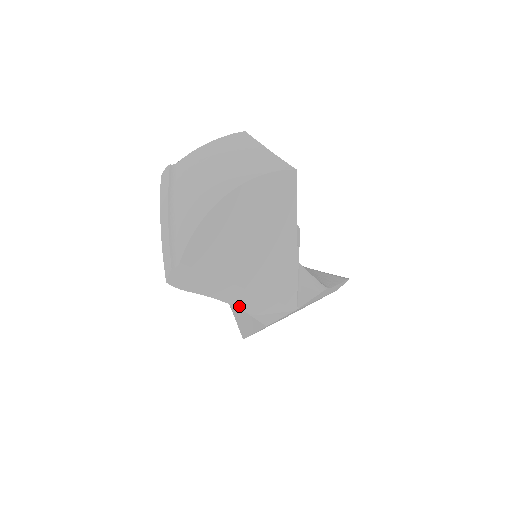
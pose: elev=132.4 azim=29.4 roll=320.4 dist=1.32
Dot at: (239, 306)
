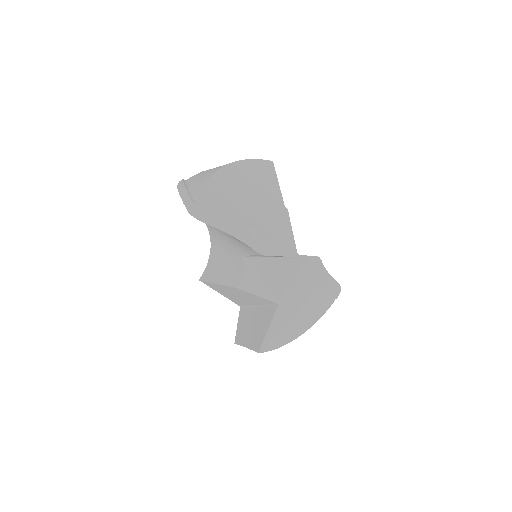
Dot at: (249, 245)
